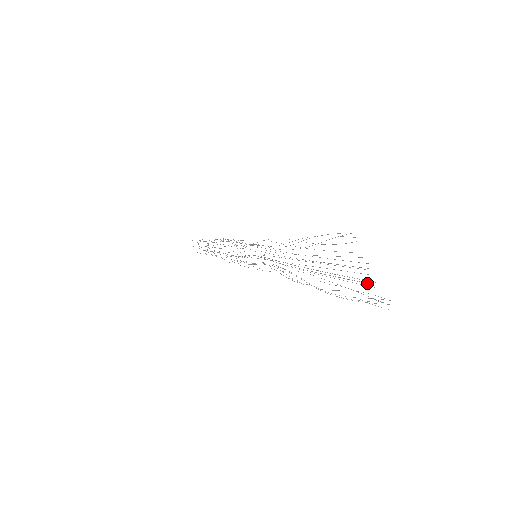
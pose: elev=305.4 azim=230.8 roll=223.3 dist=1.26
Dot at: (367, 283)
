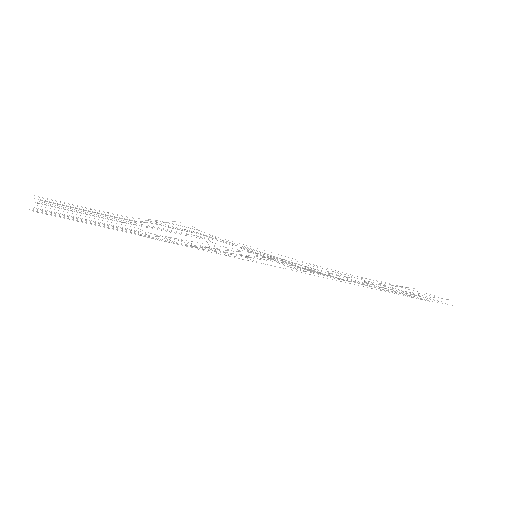
Dot at: (421, 298)
